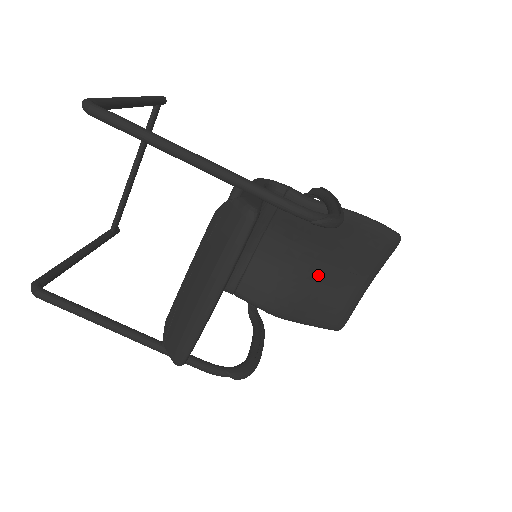
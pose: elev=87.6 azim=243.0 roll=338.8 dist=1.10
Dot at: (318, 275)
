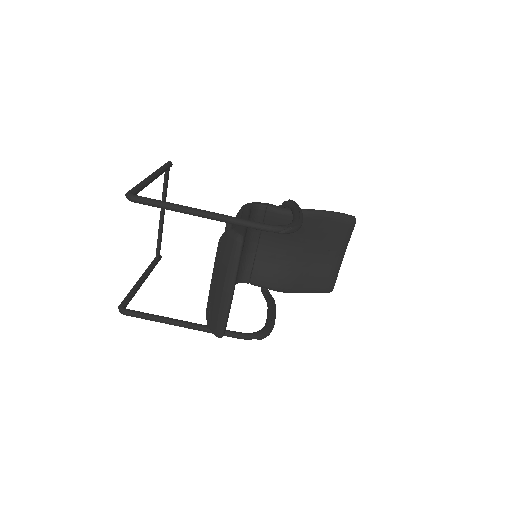
Dot at: (304, 257)
